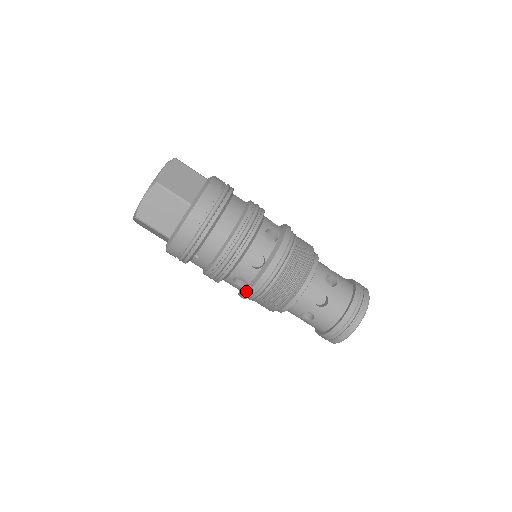
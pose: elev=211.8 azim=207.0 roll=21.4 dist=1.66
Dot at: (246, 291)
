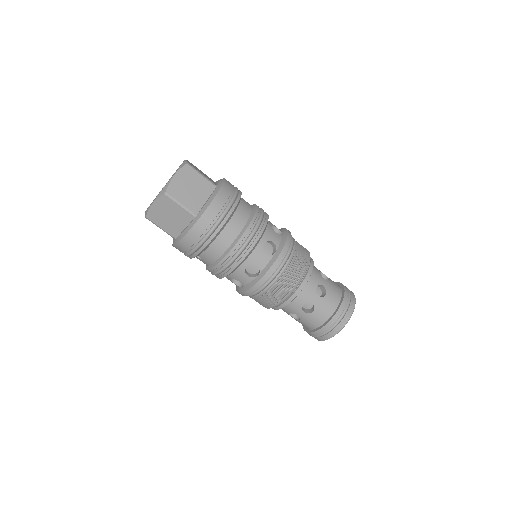
Dot at: (241, 291)
